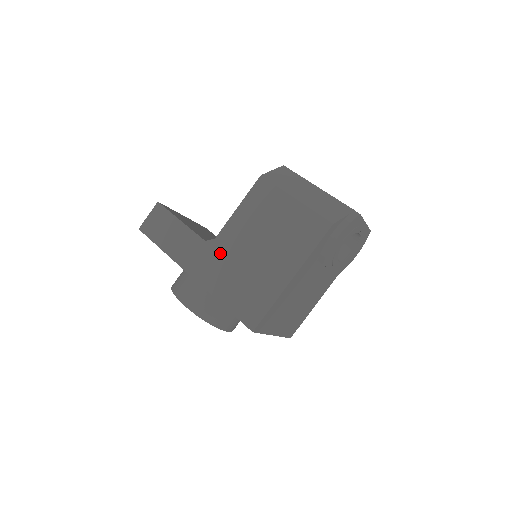
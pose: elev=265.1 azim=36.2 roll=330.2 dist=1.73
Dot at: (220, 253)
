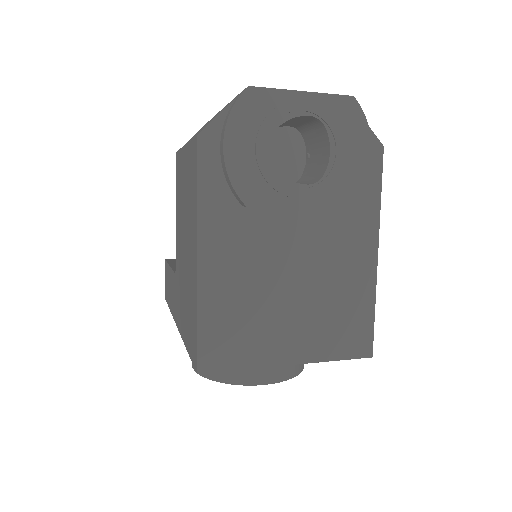
Dot at: (178, 279)
